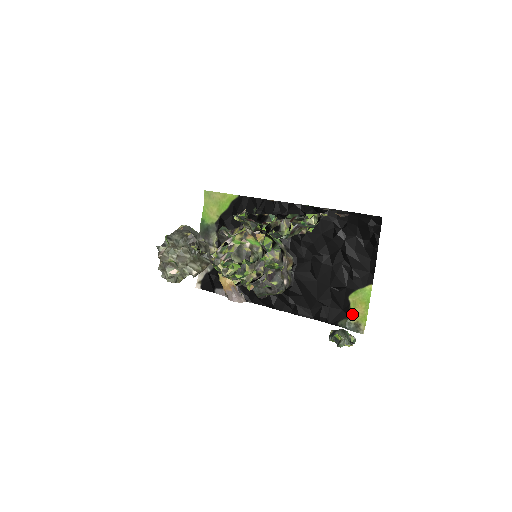
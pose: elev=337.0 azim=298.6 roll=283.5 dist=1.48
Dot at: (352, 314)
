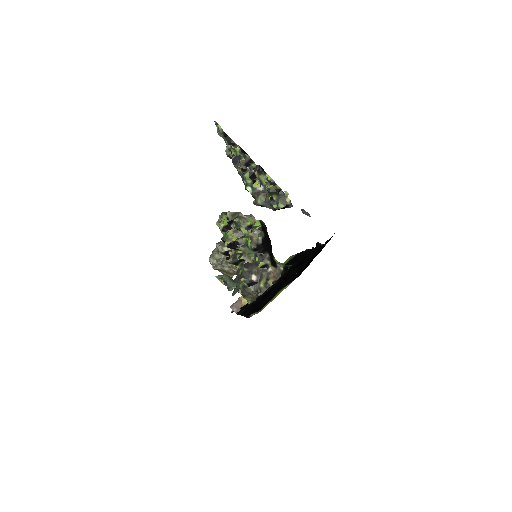
Dot at: occluded
